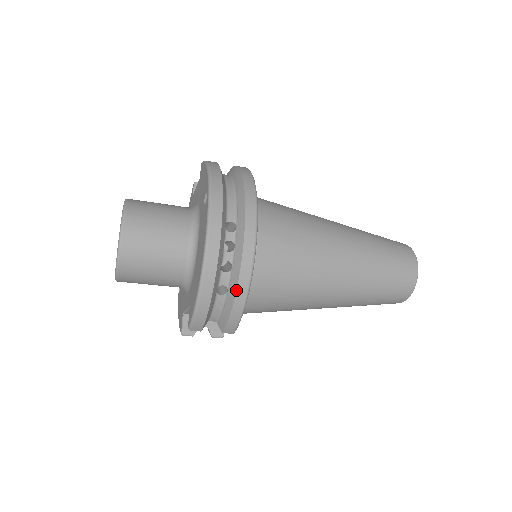
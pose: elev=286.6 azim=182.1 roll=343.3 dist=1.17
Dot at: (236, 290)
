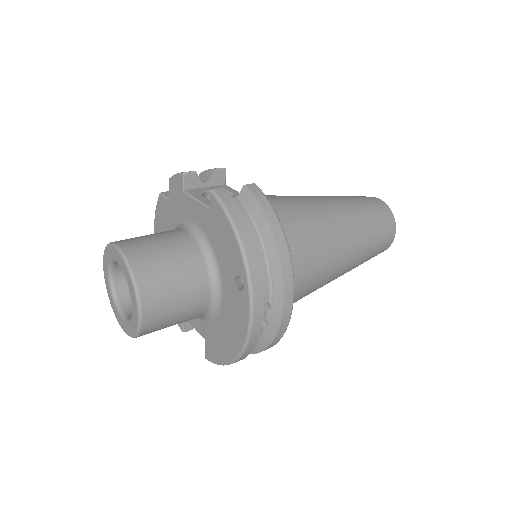
Dot at: (263, 350)
